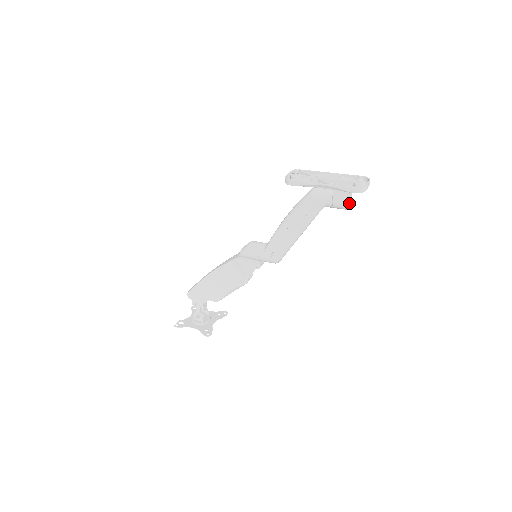
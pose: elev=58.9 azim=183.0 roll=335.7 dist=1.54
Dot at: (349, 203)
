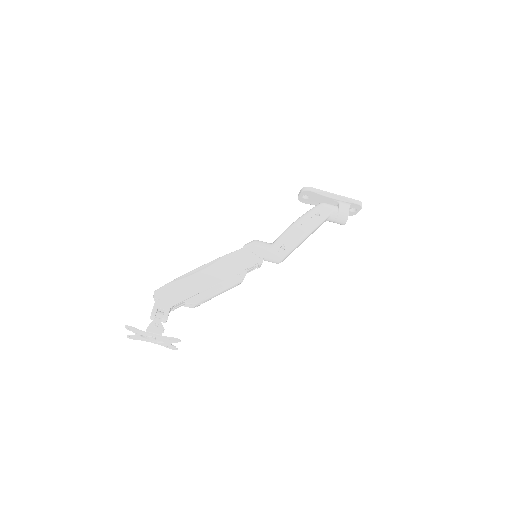
Dot at: occluded
